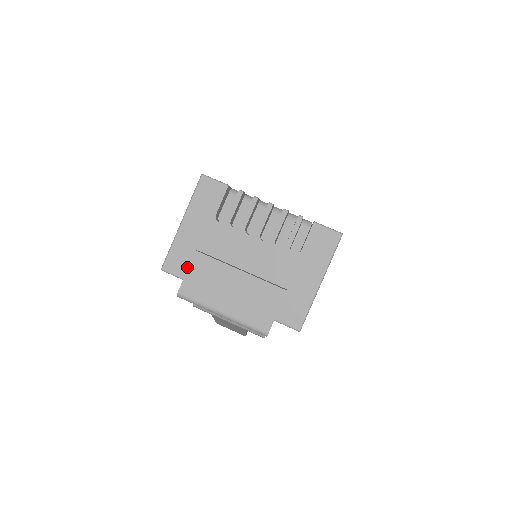
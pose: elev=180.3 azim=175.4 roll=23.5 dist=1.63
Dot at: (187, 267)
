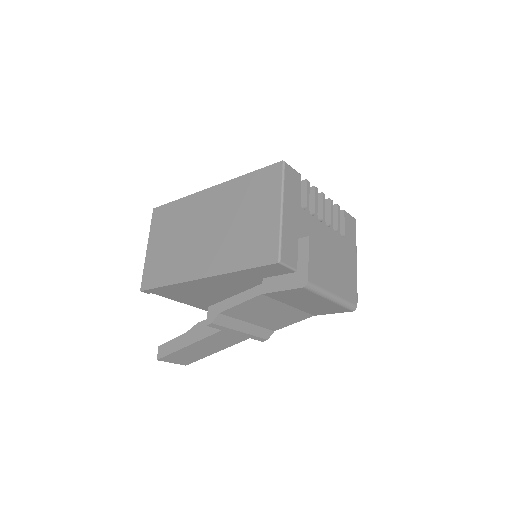
Dot at: (295, 257)
